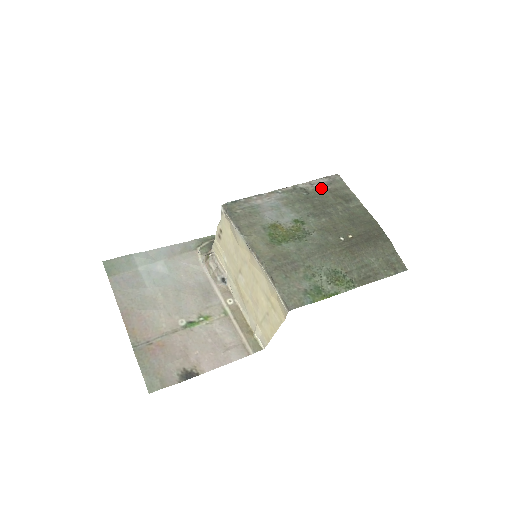
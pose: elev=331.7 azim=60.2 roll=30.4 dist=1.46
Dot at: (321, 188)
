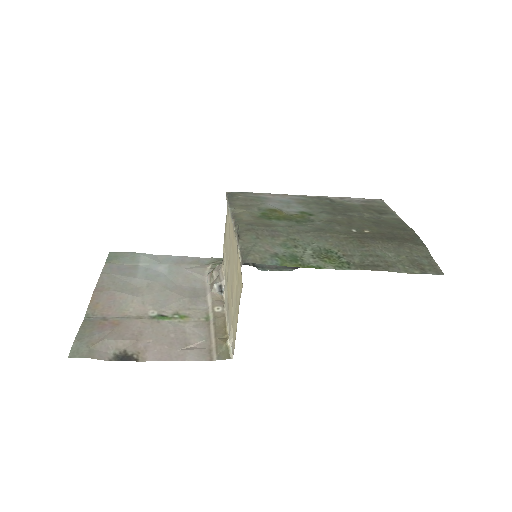
Dot at: (352, 202)
